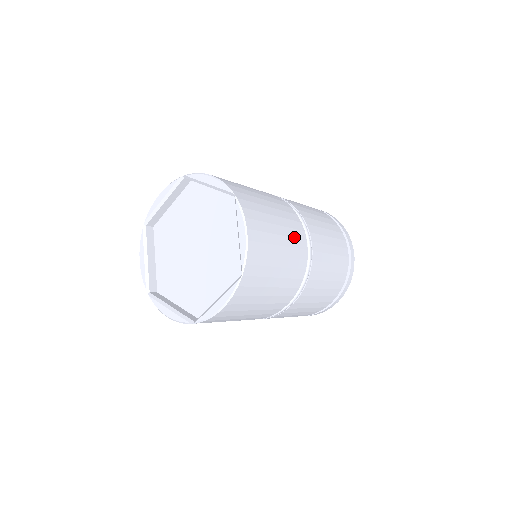
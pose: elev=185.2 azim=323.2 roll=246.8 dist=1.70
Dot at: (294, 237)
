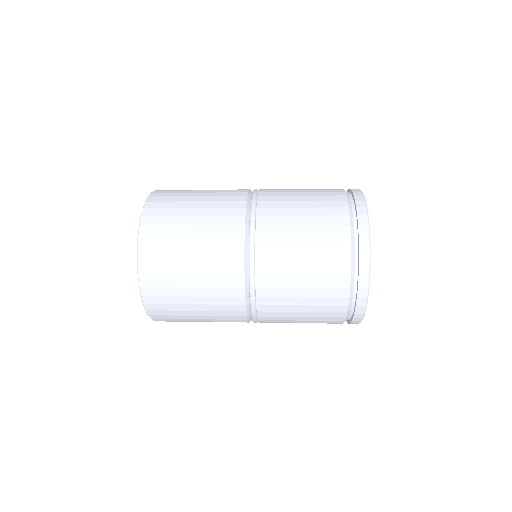
Dot at: (222, 310)
